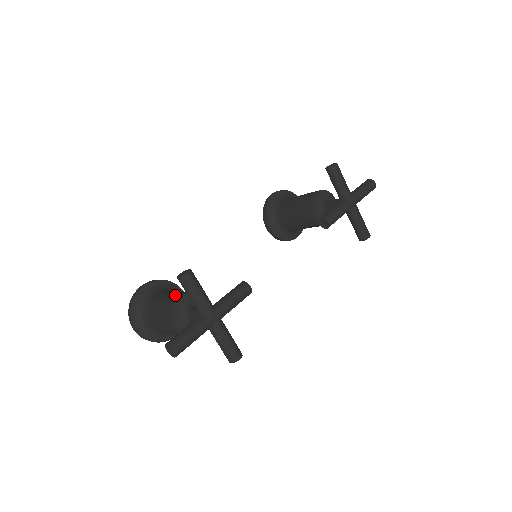
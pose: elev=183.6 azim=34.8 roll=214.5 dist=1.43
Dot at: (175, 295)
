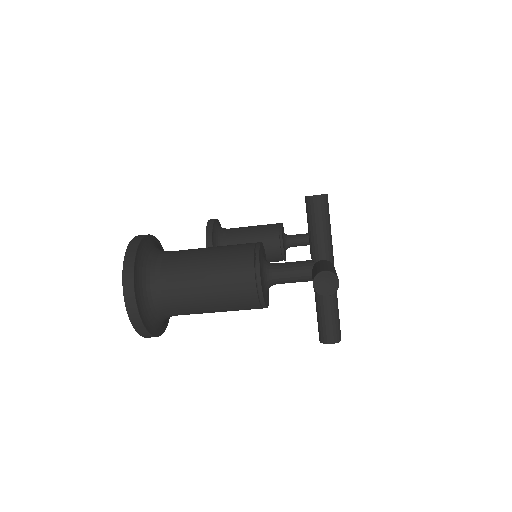
Dot at: occluded
